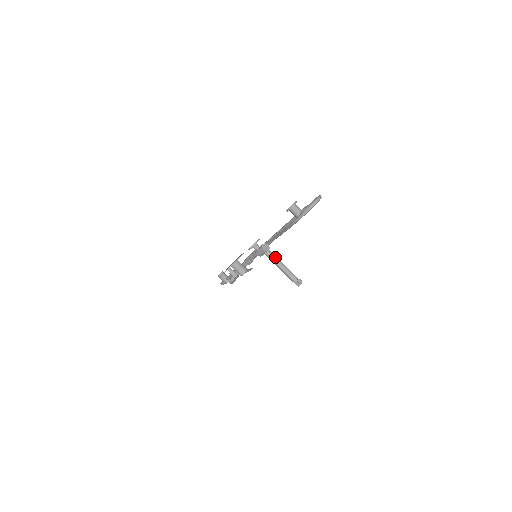
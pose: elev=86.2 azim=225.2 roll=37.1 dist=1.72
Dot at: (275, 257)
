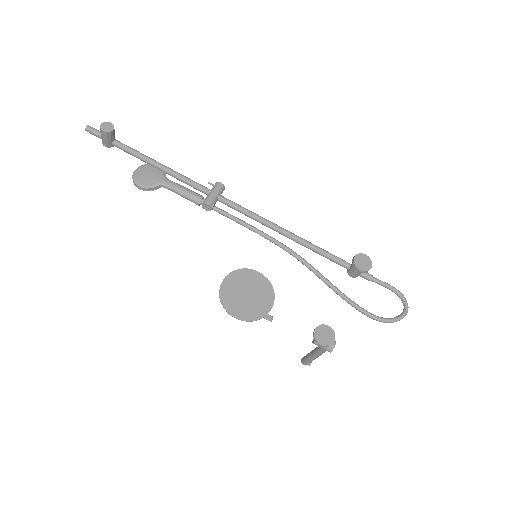
Dot at: occluded
